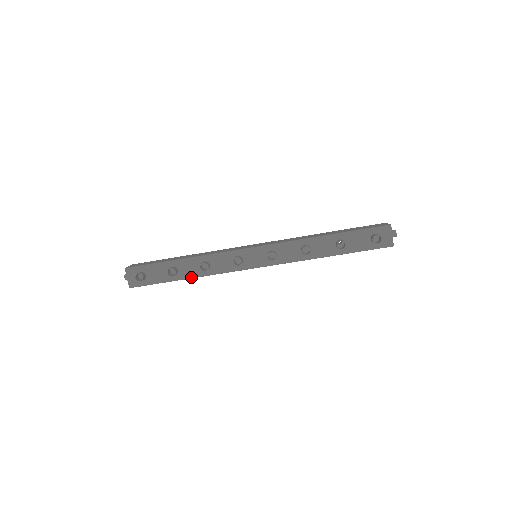
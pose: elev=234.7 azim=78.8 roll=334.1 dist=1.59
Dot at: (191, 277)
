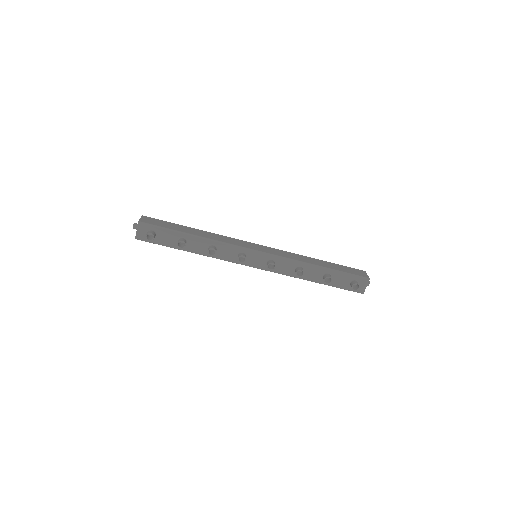
Dot at: (195, 253)
